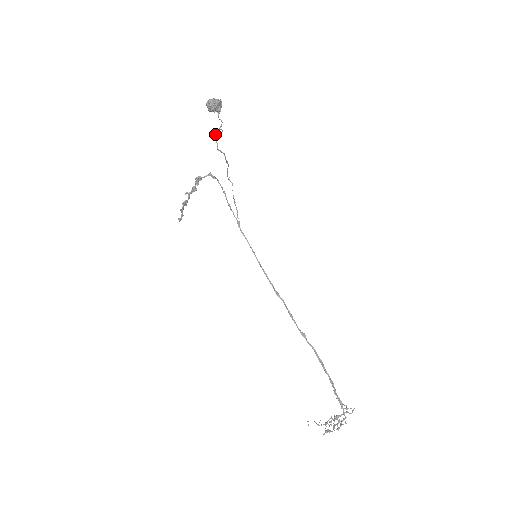
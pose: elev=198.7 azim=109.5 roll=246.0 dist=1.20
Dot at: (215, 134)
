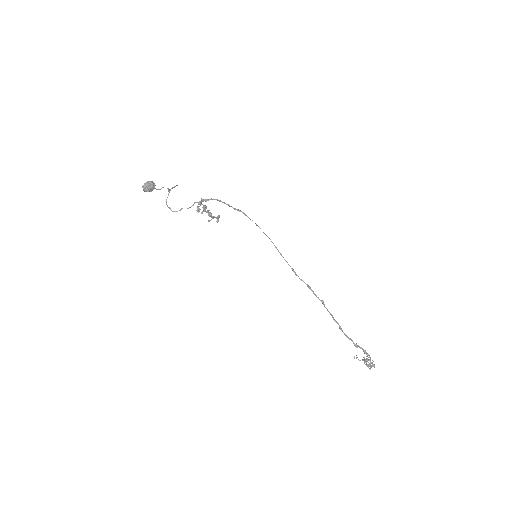
Dot at: (166, 200)
